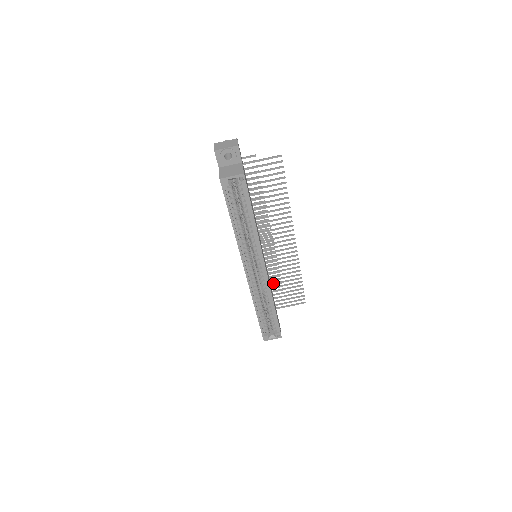
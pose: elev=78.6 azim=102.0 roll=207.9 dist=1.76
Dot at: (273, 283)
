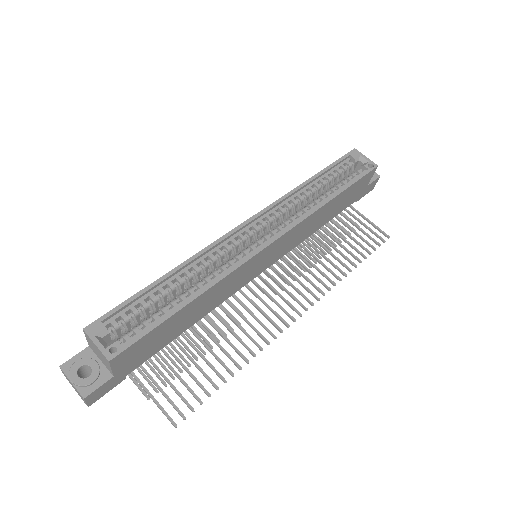
Dot at: occluded
